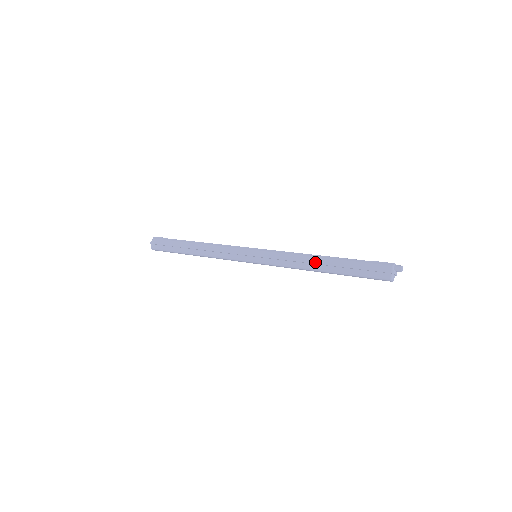
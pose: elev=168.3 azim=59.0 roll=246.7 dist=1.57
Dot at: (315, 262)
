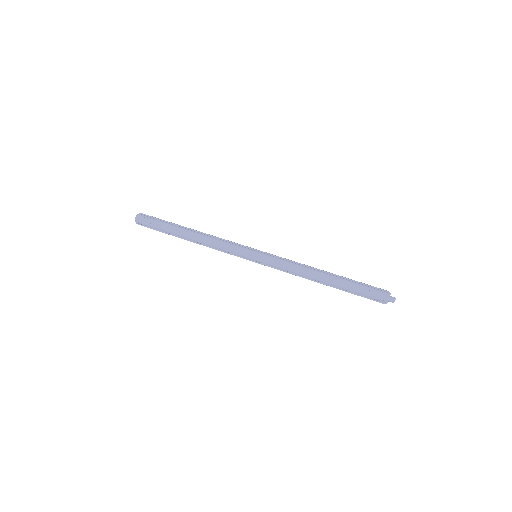
Dot at: occluded
